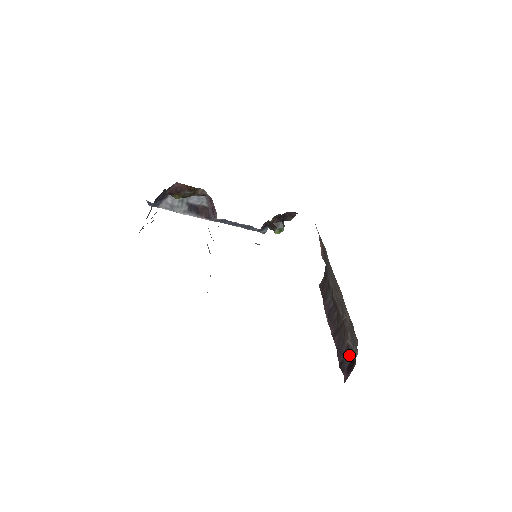
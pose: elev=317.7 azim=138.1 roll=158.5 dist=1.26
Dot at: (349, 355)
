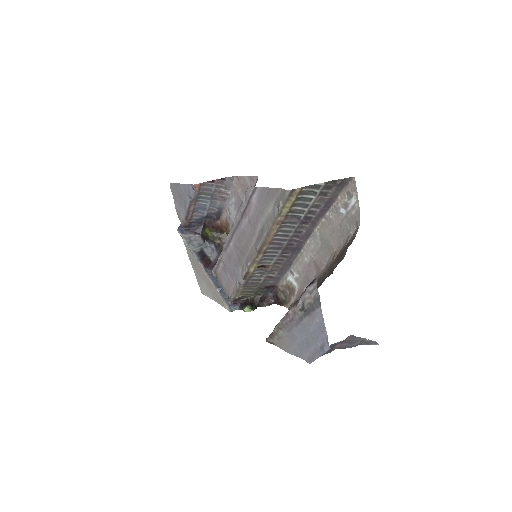
Dot at: (323, 280)
